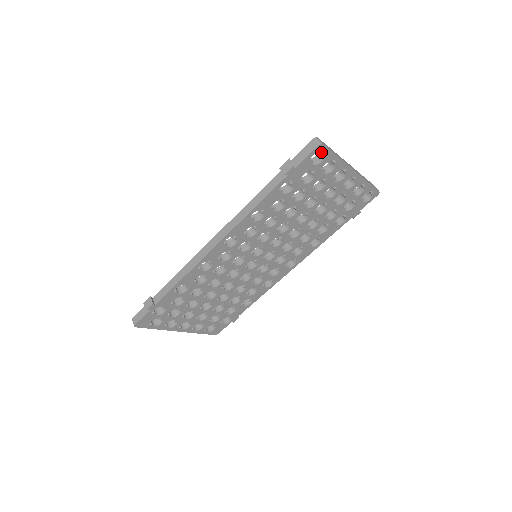
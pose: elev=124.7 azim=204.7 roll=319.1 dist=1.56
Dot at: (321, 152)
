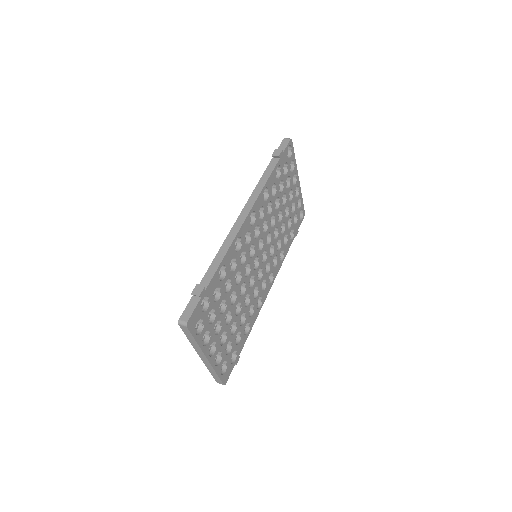
Dot at: (290, 149)
